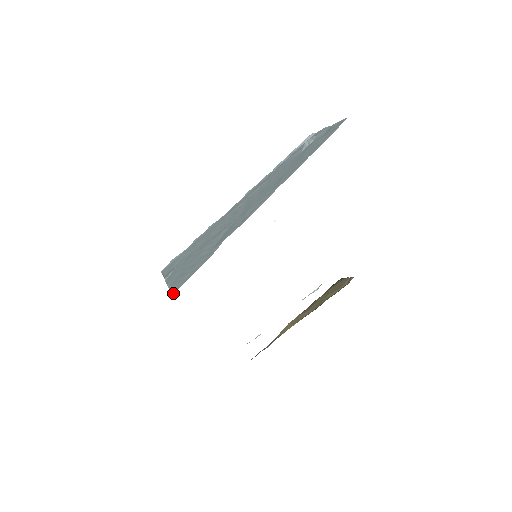
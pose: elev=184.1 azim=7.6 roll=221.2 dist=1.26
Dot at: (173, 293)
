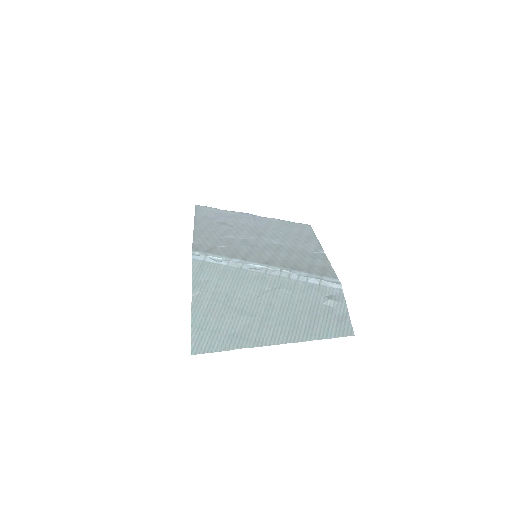
Dot at: (193, 354)
